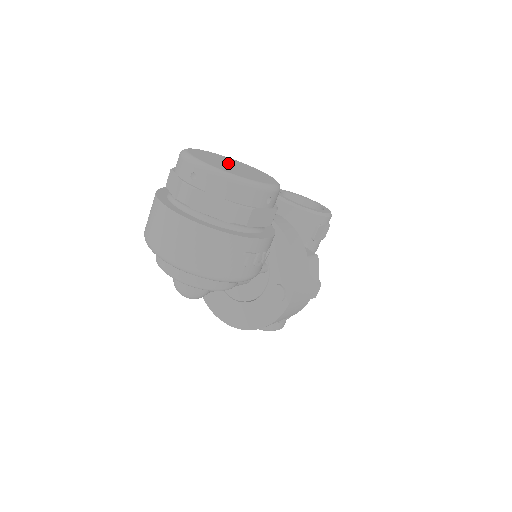
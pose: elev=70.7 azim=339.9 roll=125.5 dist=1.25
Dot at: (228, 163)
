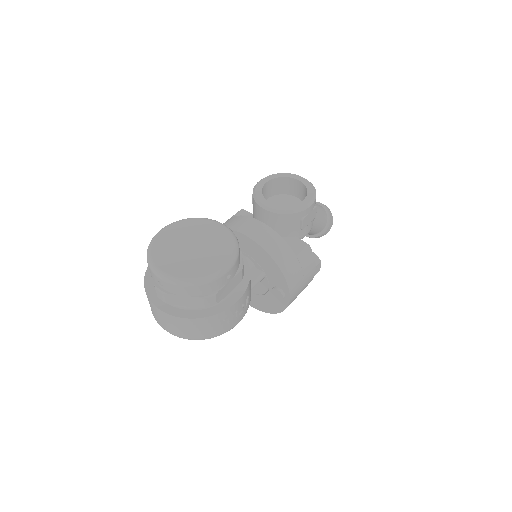
Dot at: (188, 244)
